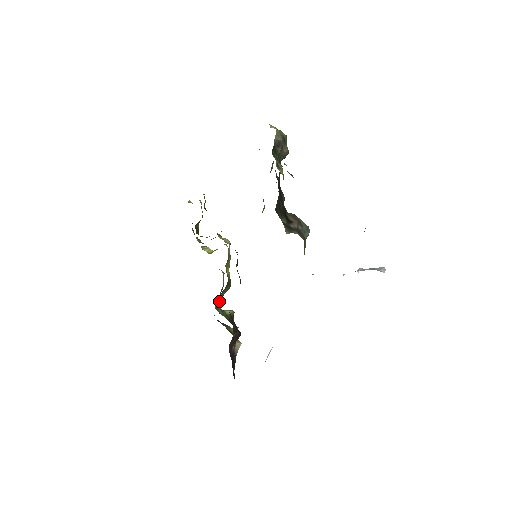
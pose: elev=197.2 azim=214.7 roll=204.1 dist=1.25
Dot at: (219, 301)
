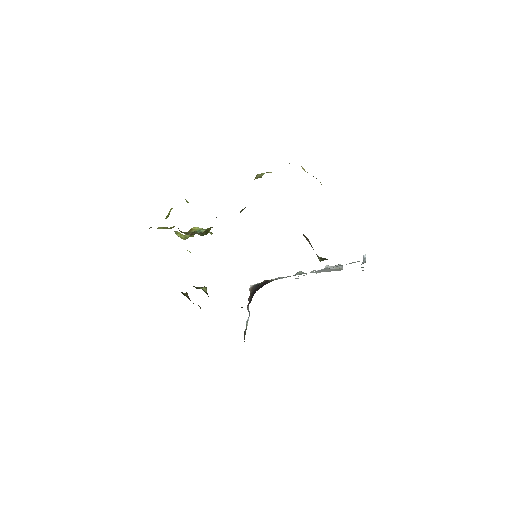
Dot at: occluded
